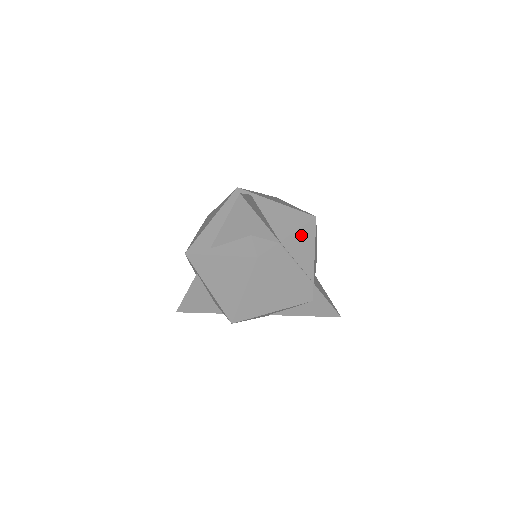
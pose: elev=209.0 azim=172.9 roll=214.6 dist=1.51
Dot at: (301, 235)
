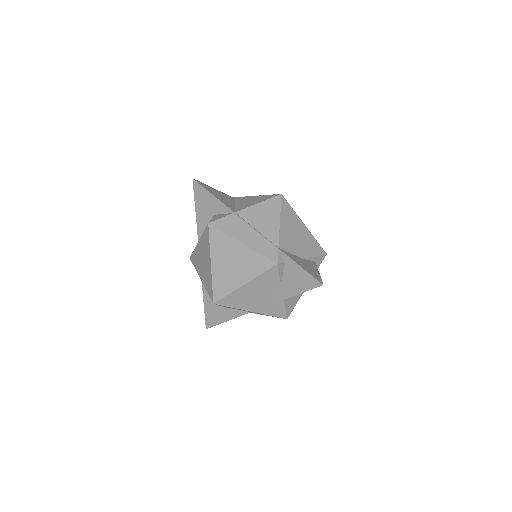
Dot at: (262, 208)
